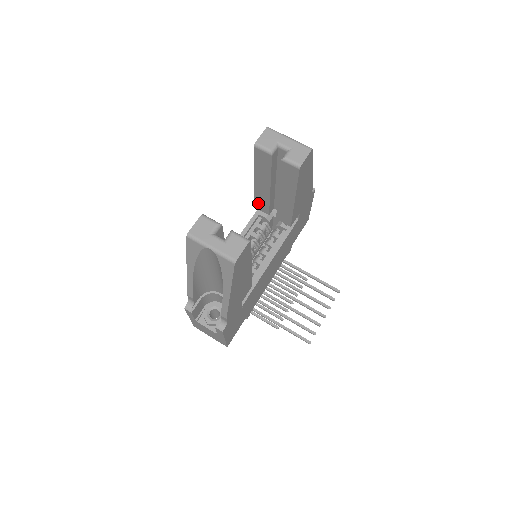
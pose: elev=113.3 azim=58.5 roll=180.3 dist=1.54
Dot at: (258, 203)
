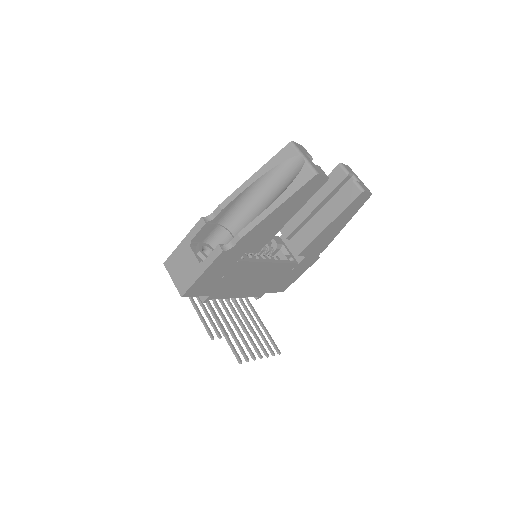
Dot at: (287, 223)
